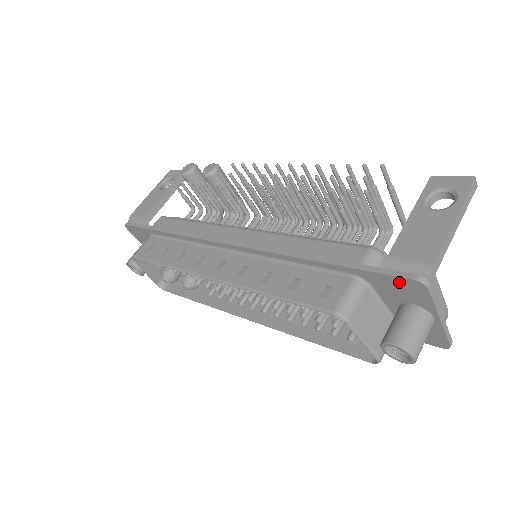
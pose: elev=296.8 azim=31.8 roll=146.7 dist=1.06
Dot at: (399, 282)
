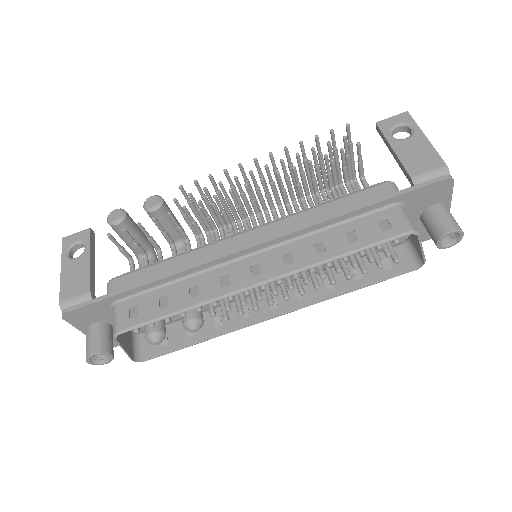
Dot at: (432, 188)
